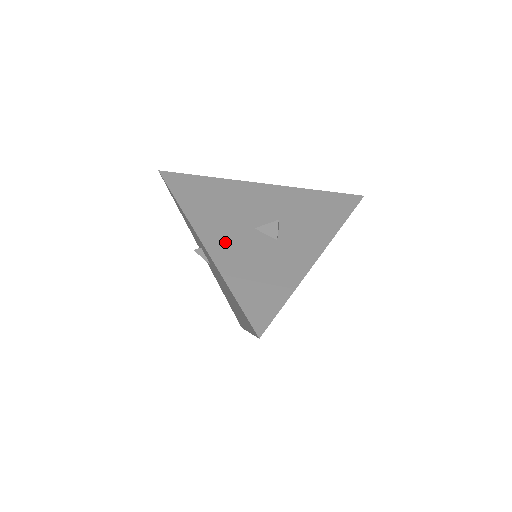
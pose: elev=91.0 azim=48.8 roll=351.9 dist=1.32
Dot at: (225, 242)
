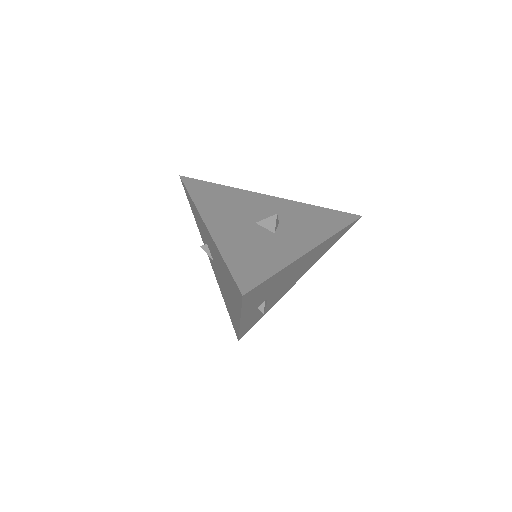
Dot at: (227, 228)
